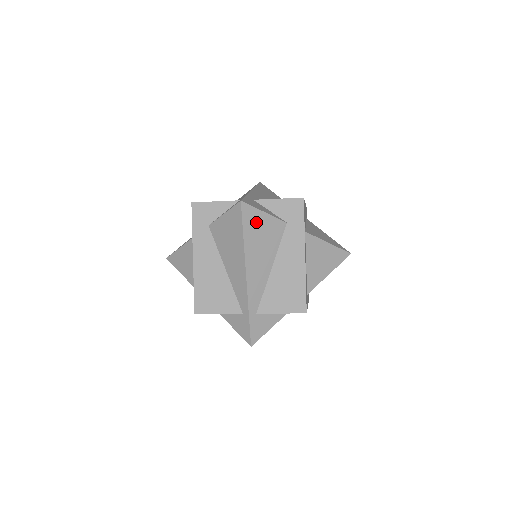
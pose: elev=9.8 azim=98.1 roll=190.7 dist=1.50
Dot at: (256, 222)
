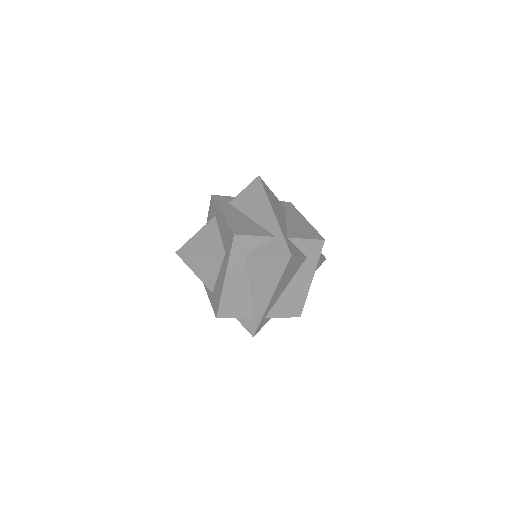
Dot at: (292, 264)
